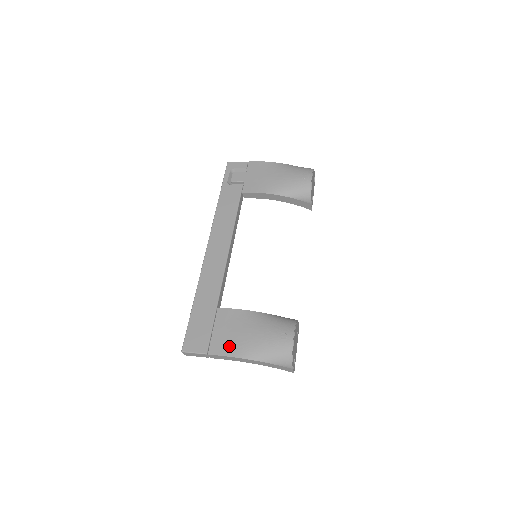
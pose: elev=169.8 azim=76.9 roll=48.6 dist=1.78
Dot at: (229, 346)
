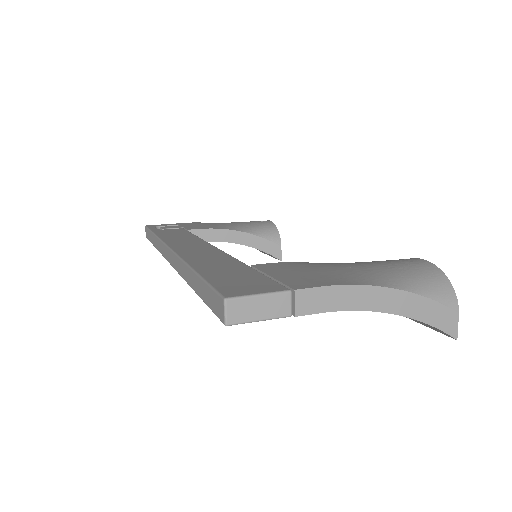
Dot at: (327, 278)
